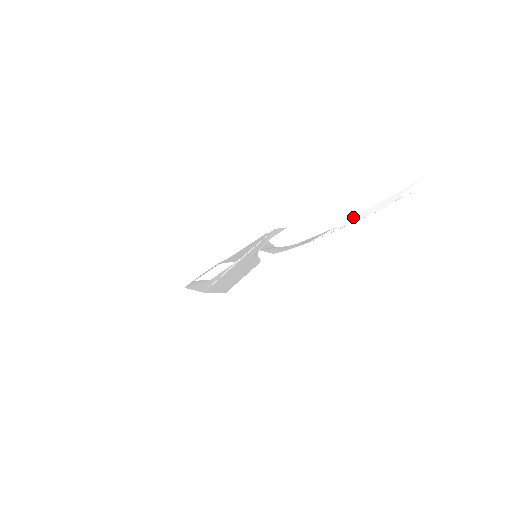
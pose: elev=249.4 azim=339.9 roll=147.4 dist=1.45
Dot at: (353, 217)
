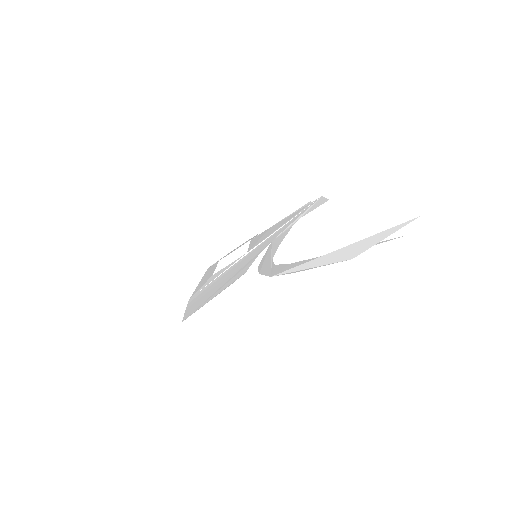
Dot at: (318, 257)
